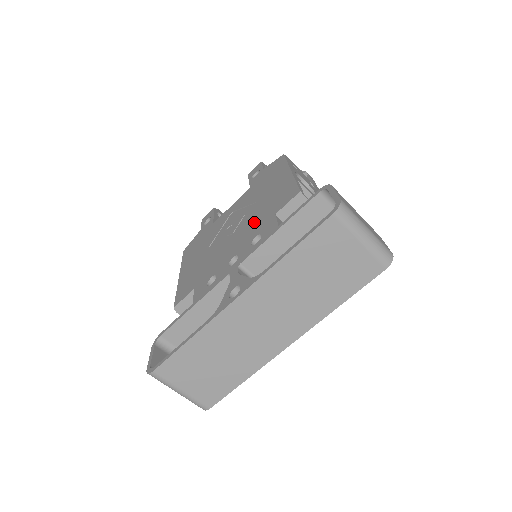
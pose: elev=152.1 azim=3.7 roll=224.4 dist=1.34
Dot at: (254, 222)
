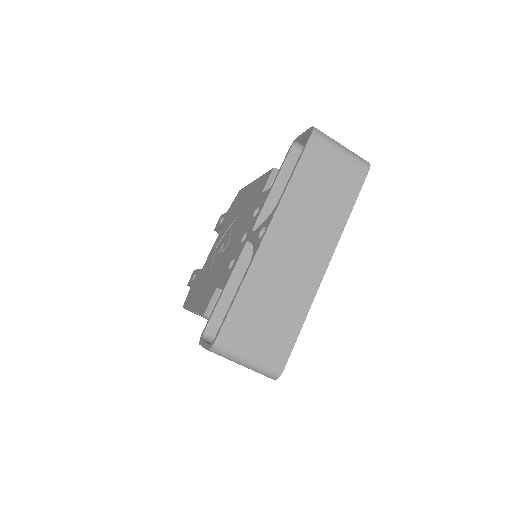
Dot at: (245, 216)
